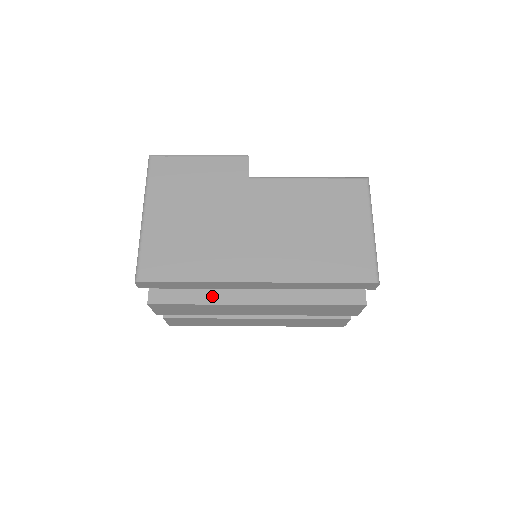
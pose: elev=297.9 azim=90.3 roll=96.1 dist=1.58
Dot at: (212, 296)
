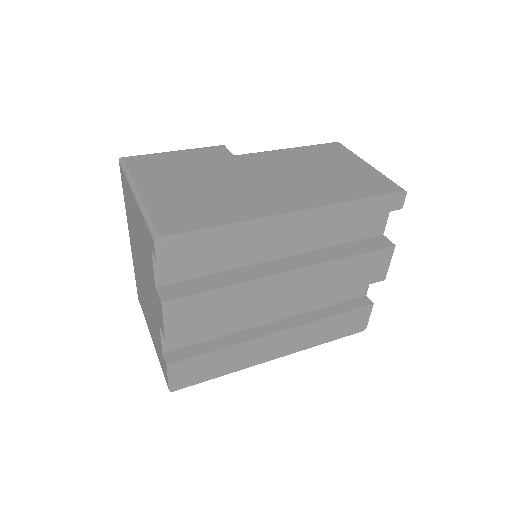
Dot at: (237, 276)
